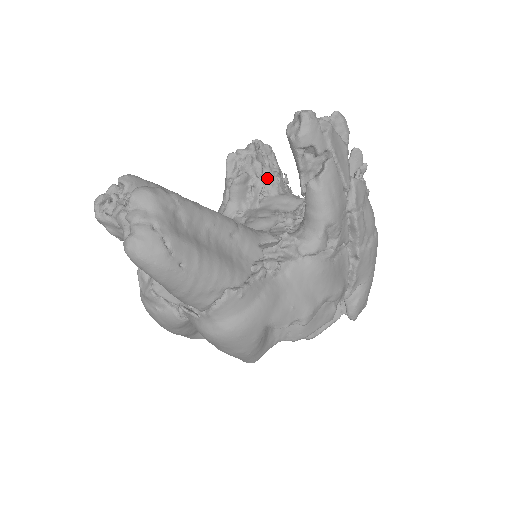
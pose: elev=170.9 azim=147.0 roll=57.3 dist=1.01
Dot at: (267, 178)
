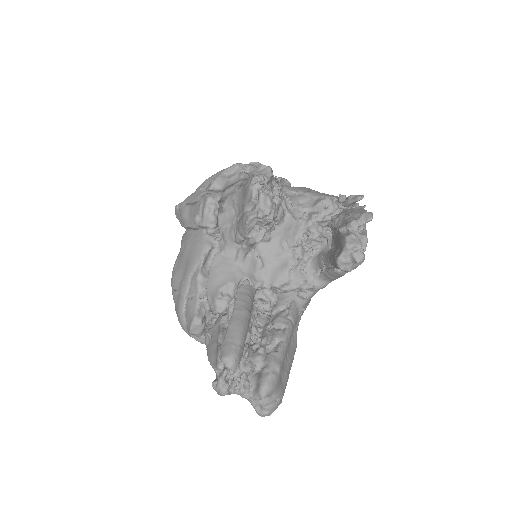
Dot at: occluded
